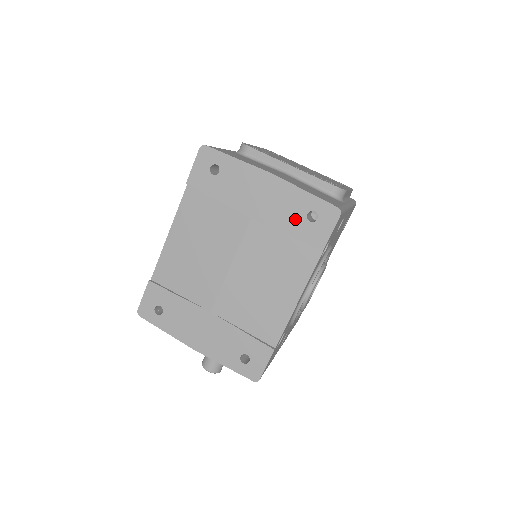
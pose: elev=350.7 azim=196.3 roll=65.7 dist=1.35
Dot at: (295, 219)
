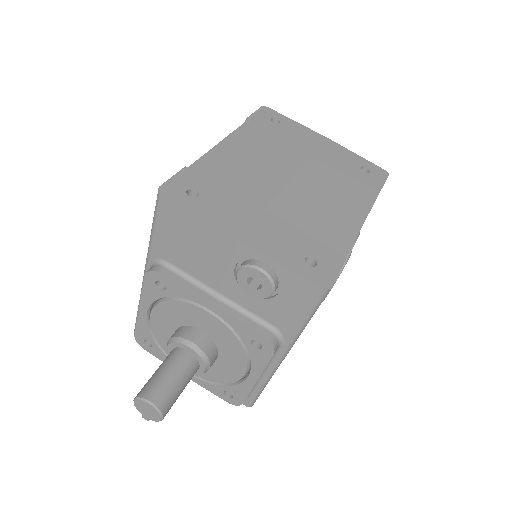
Dot at: (351, 167)
